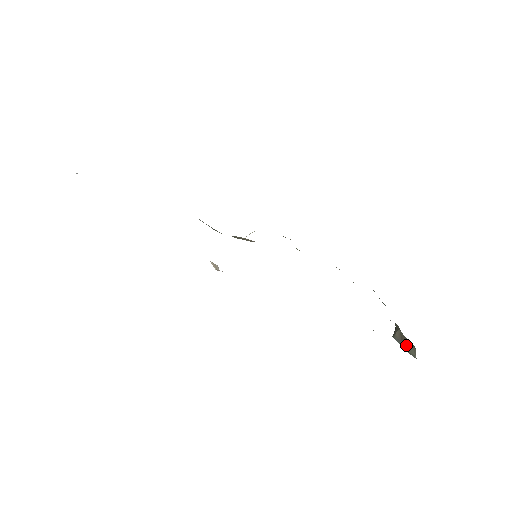
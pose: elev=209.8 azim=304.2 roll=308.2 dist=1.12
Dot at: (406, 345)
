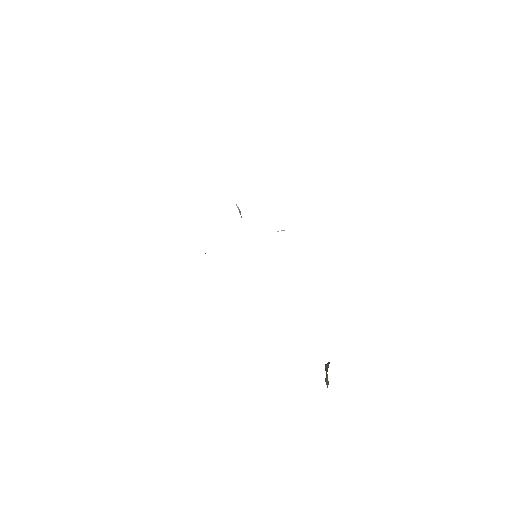
Dot at: (326, 377)
